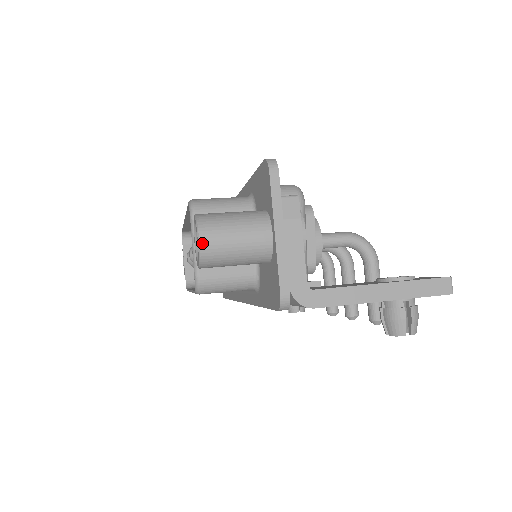
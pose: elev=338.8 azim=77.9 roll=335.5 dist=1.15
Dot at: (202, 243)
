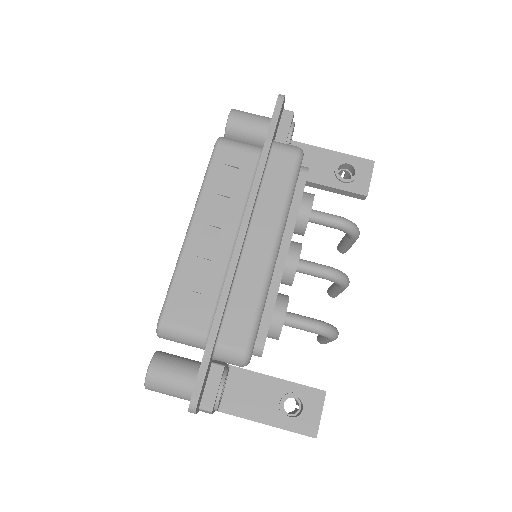
Dot at: (149, 389)
